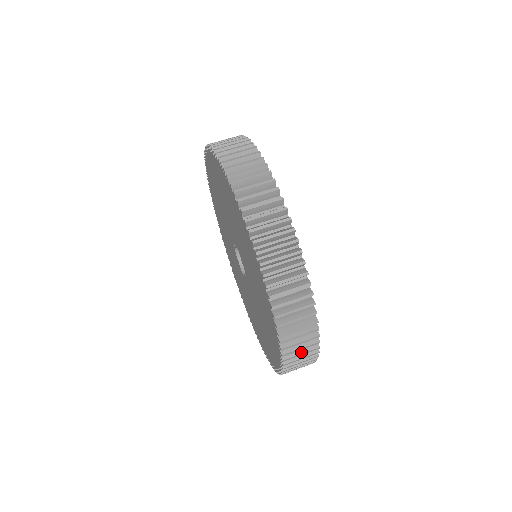
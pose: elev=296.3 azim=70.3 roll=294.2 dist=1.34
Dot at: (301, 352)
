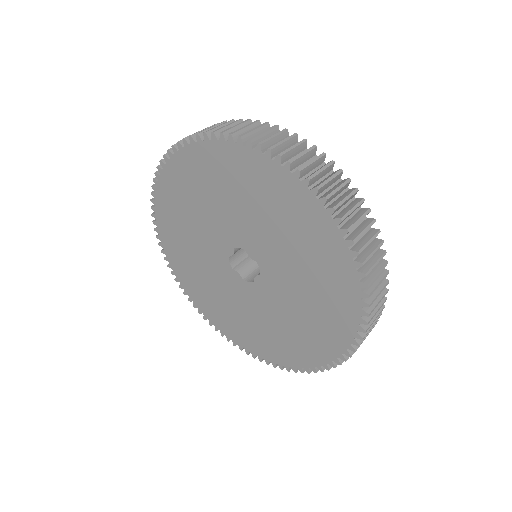
Dot at: (378, 291)
